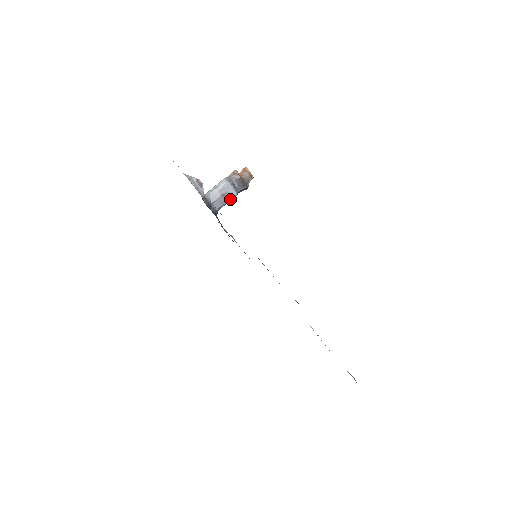
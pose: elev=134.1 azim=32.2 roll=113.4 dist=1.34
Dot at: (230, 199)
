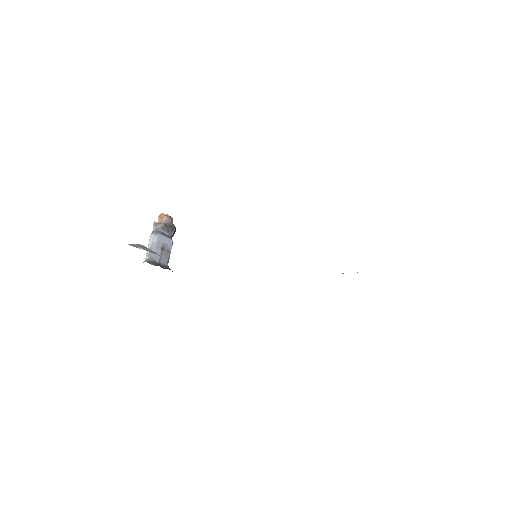
Dot at: (170, 249)
